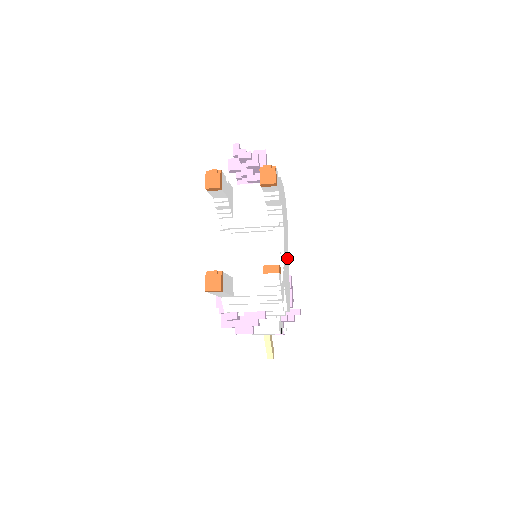
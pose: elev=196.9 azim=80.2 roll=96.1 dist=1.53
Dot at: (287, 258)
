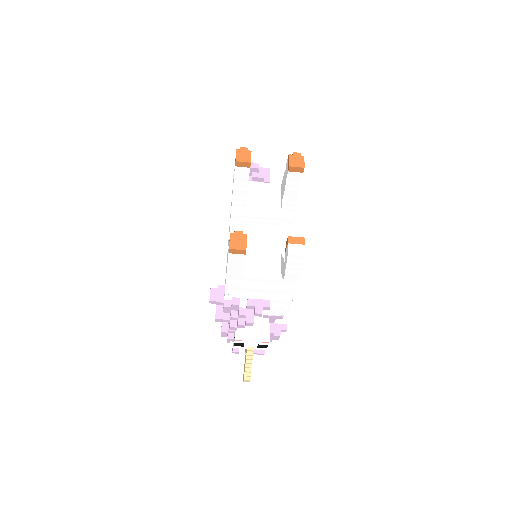
Dot at: occluded
